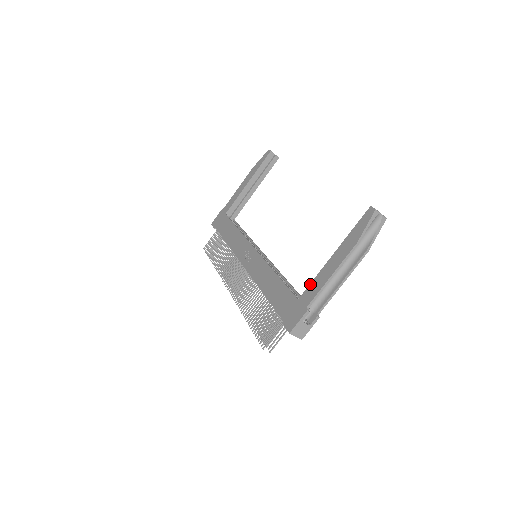
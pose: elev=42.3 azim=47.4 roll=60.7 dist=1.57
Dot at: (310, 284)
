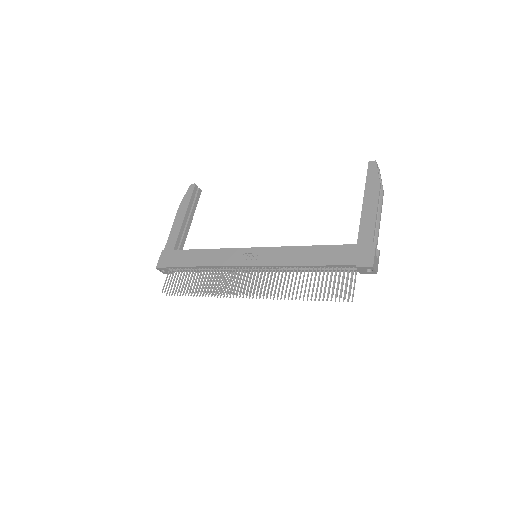
Dot at: (359, 229)
